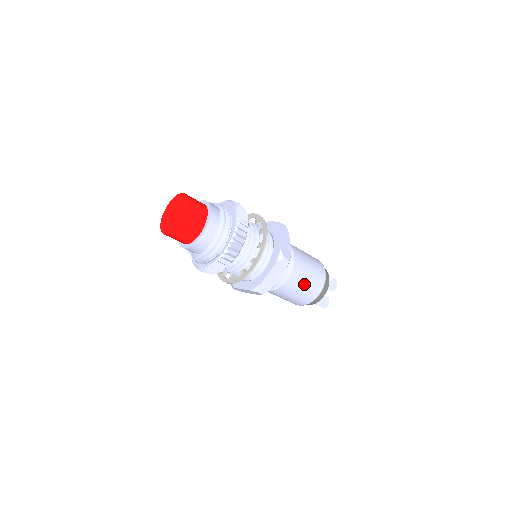
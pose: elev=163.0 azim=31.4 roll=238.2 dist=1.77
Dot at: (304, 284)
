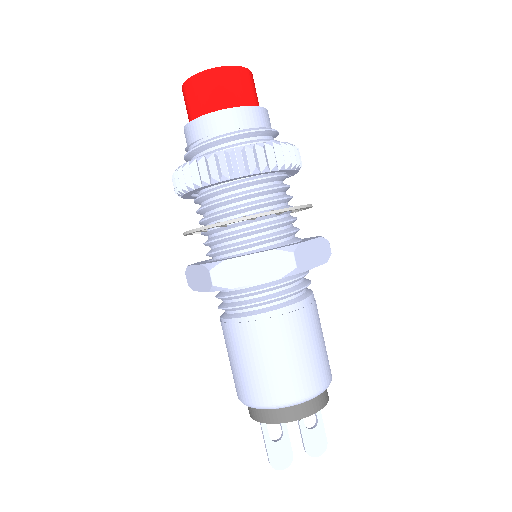
Dot at: (282, 353)
